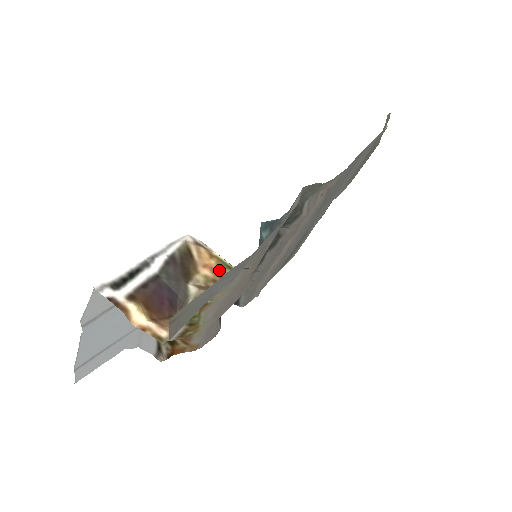
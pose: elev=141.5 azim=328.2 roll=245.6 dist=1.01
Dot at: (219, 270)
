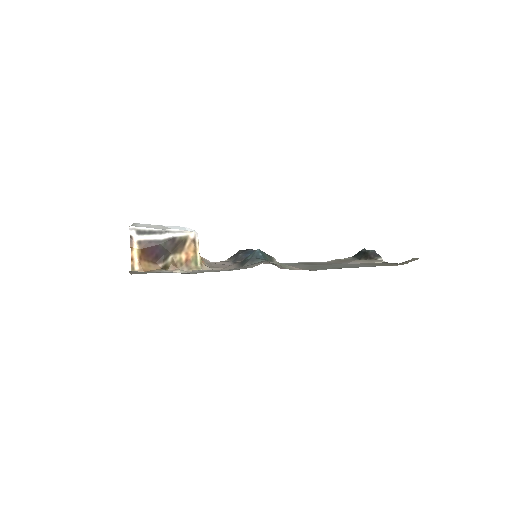
Dot at: (190, 261)
